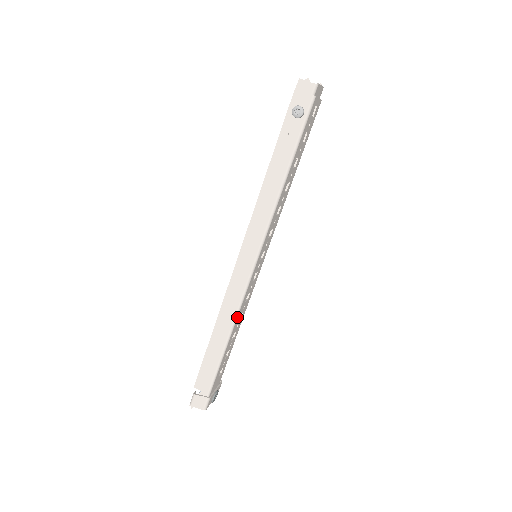
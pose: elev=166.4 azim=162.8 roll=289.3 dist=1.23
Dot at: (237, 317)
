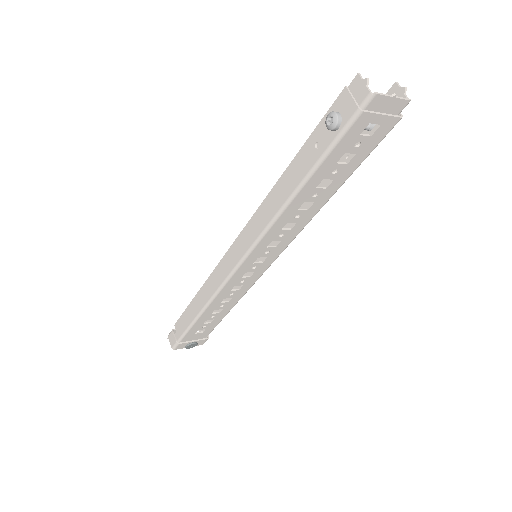
Dot at: (214, 299)
